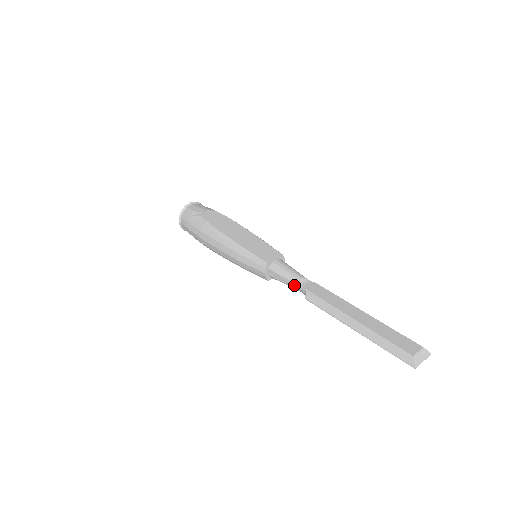
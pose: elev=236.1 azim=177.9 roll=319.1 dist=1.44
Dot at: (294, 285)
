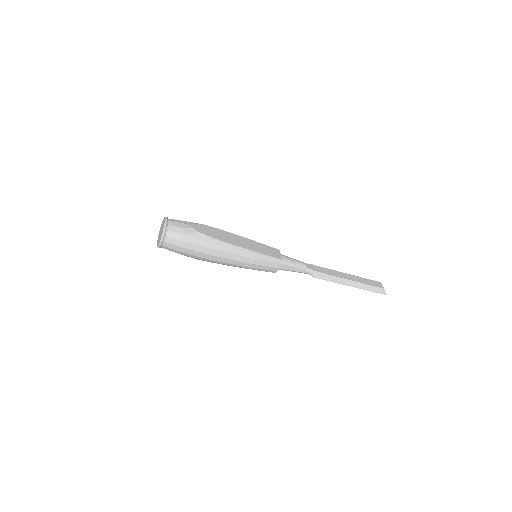
Dot at: (302, 270)
